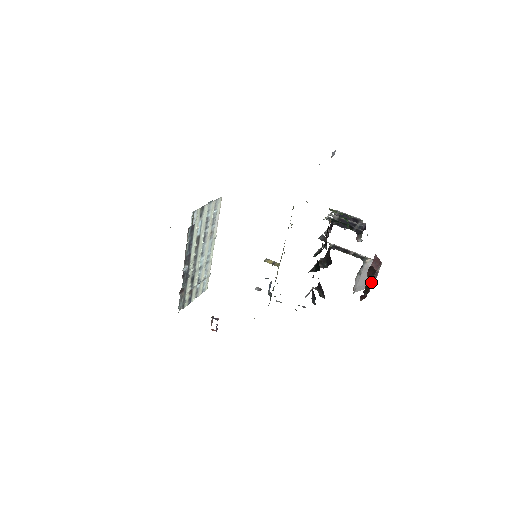
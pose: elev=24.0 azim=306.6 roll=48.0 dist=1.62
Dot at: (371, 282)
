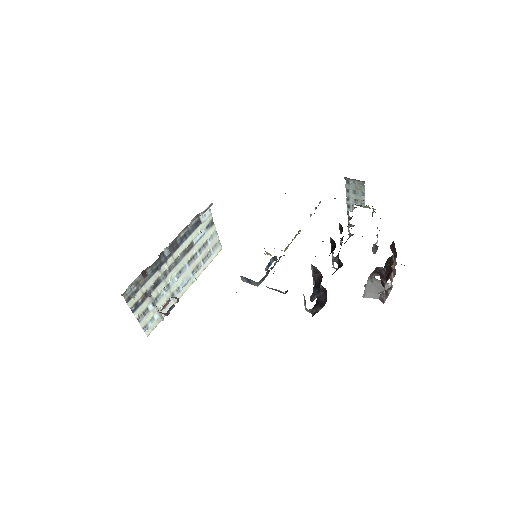
Dot at: (391, 264)
